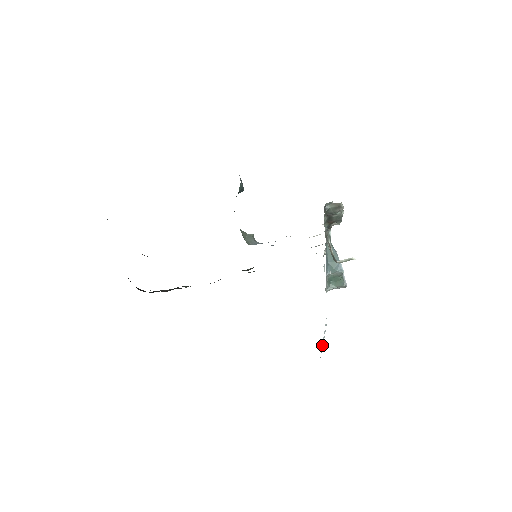
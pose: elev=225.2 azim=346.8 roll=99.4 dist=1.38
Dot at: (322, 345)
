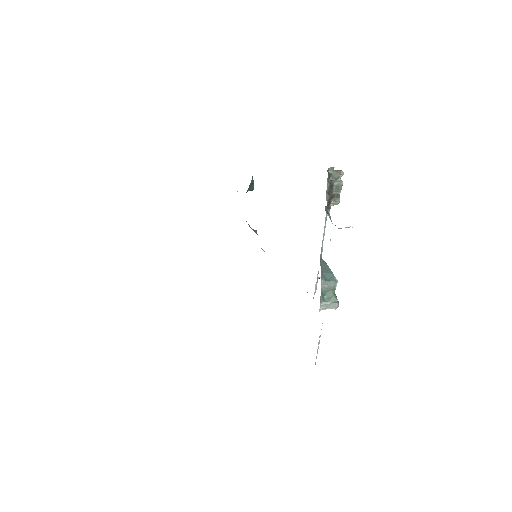
Dot at: (316, 356)
